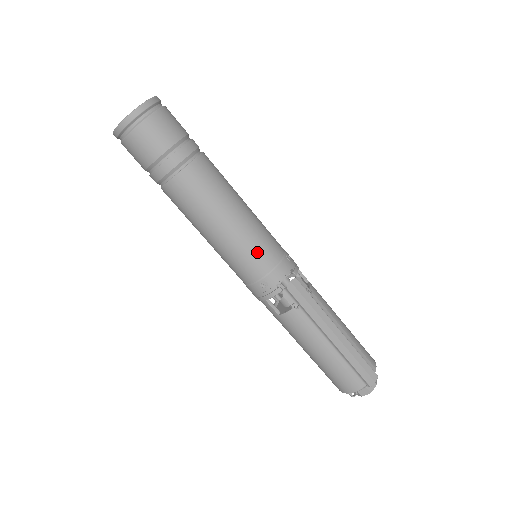
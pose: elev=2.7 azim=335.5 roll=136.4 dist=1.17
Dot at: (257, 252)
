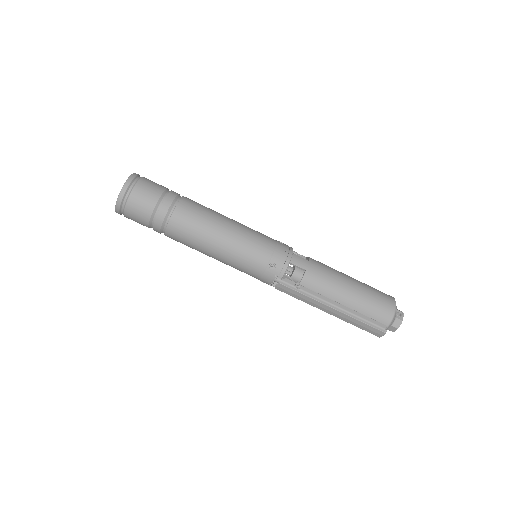
Dot at: (242, 270)
